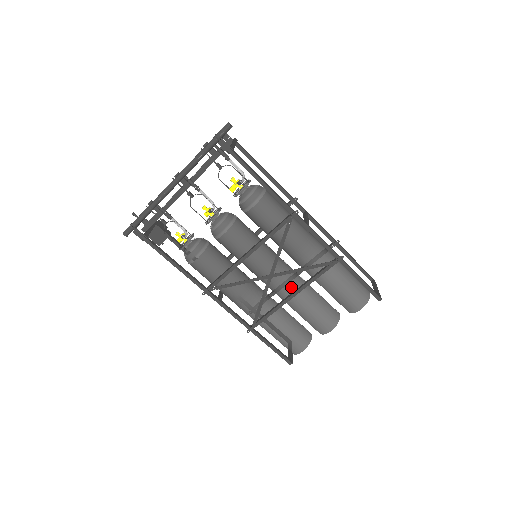
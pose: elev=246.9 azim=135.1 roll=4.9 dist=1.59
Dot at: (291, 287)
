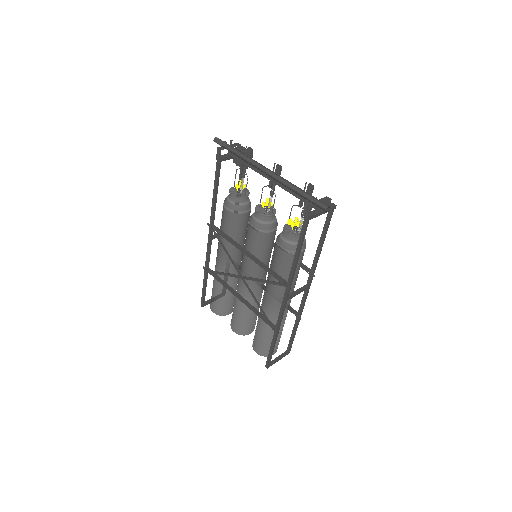
Dot at: (245, 294)
